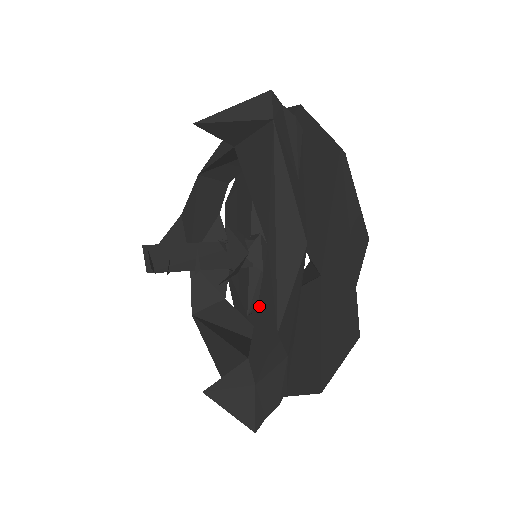
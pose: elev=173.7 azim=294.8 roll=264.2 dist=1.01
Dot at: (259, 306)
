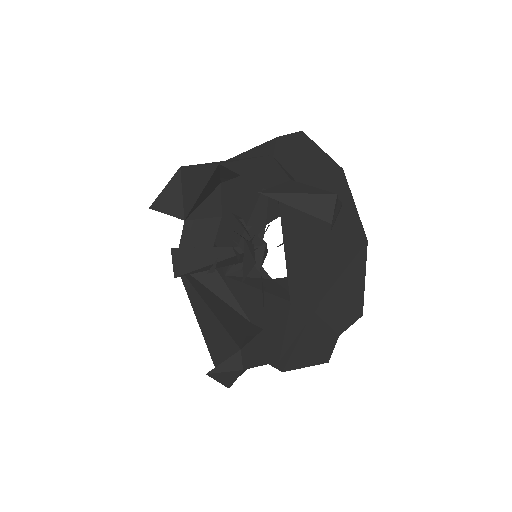
Dot at: (266, 331)
